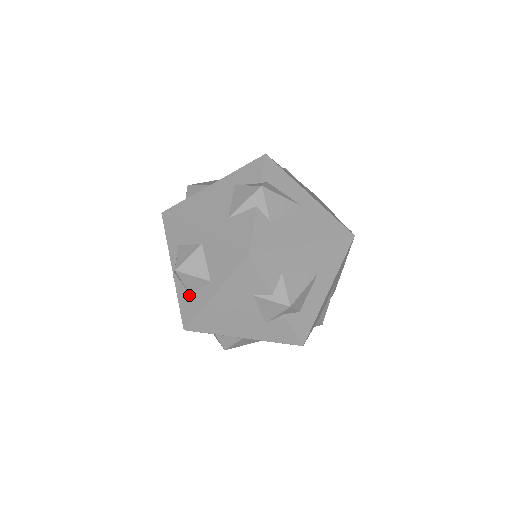
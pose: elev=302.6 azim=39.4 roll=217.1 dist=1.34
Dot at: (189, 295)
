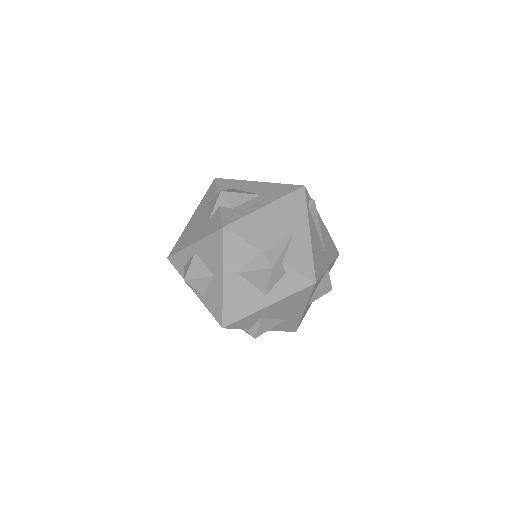
Dot at: occluded
